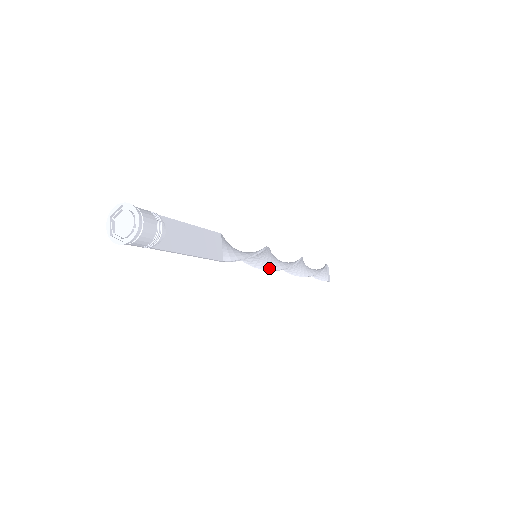
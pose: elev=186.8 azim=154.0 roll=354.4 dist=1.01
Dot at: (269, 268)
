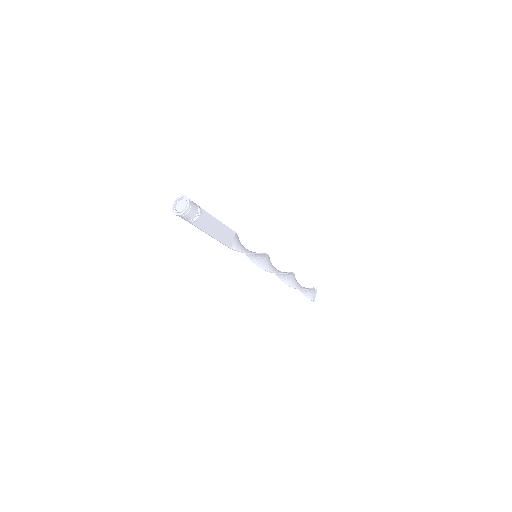
Dot at: (263, 268)
